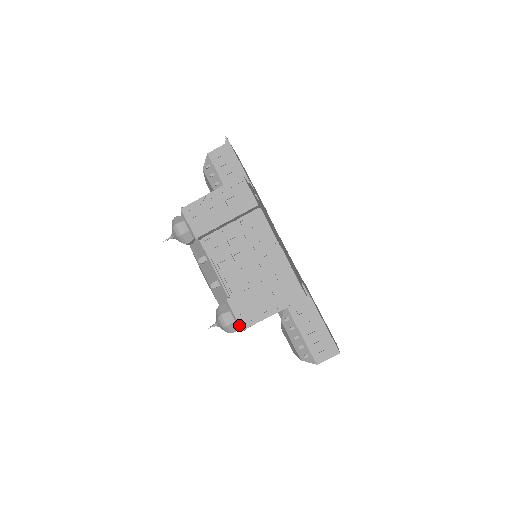
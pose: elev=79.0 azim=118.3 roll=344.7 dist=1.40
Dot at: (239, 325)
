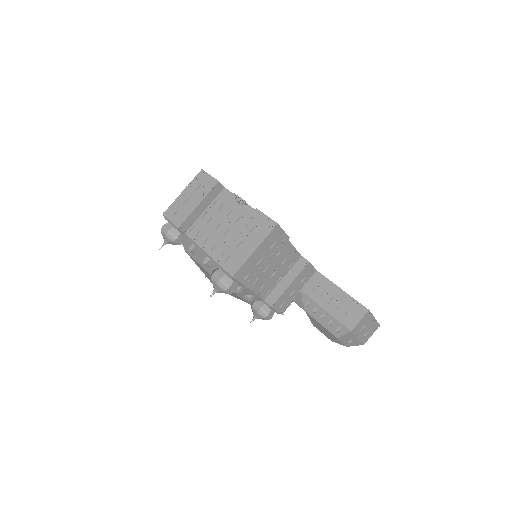
Dot at: (229, 274)
